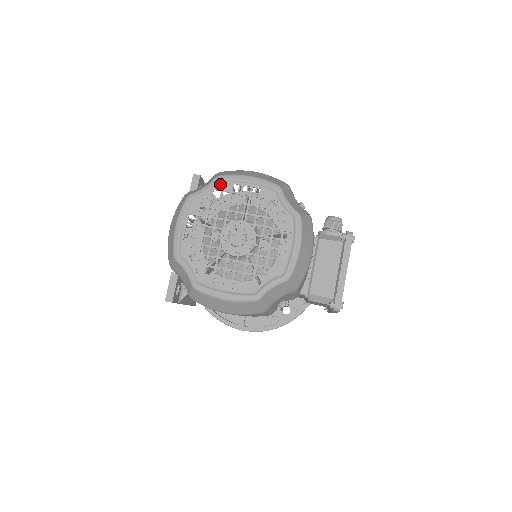
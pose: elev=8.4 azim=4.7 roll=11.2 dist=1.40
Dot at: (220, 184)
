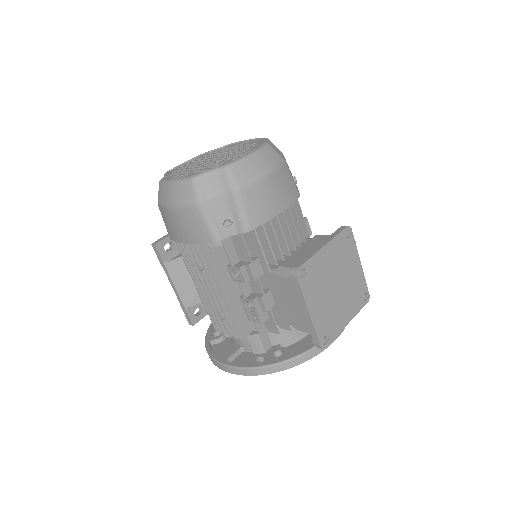
Dot at: (229, 146)
